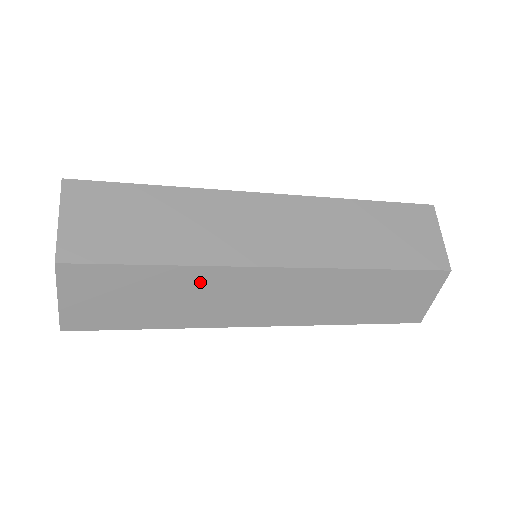
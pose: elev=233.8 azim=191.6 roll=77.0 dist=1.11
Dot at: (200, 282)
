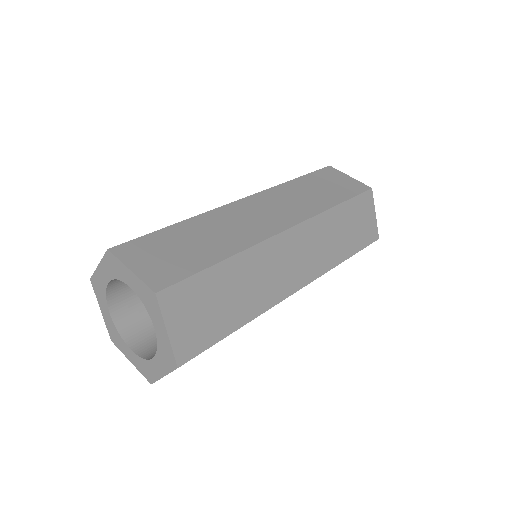
Dot at: (250, 265)
